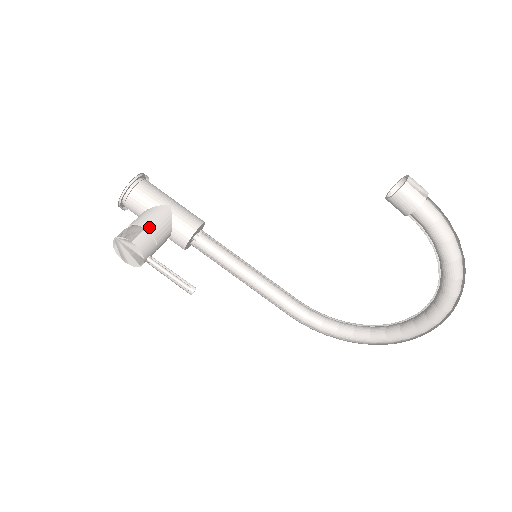
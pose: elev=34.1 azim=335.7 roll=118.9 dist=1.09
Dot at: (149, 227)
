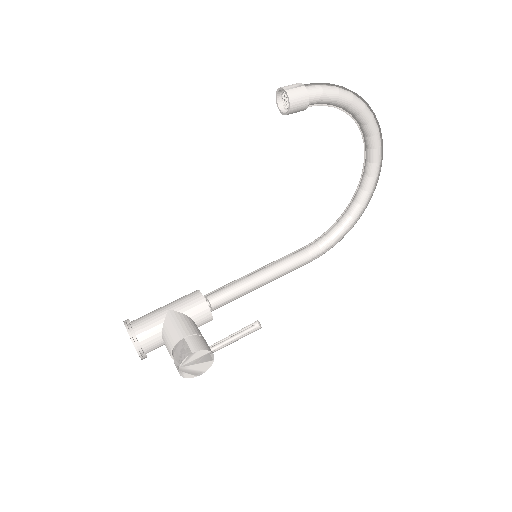
Dot at: (183, 334)
